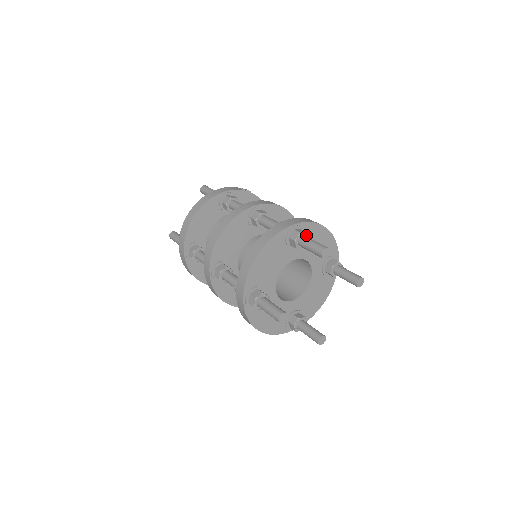
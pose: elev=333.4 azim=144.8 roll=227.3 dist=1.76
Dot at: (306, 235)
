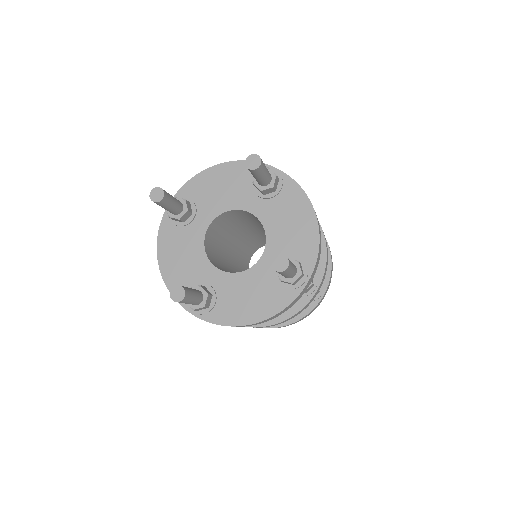
Dot at: occluded
